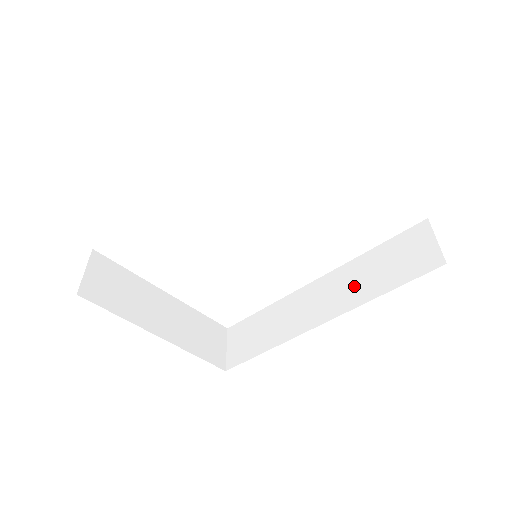
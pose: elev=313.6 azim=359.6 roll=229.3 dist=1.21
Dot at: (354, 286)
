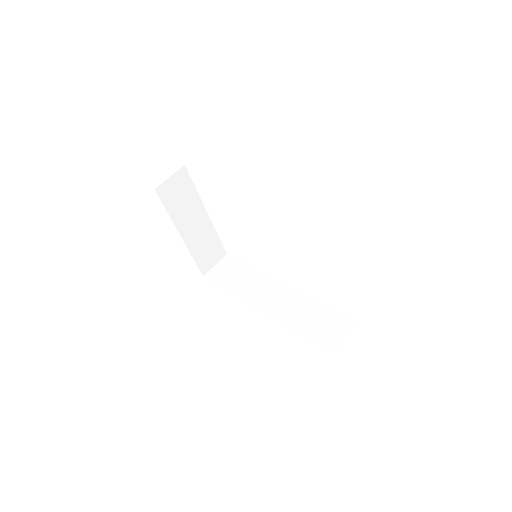
Dot at: (293, 312)
